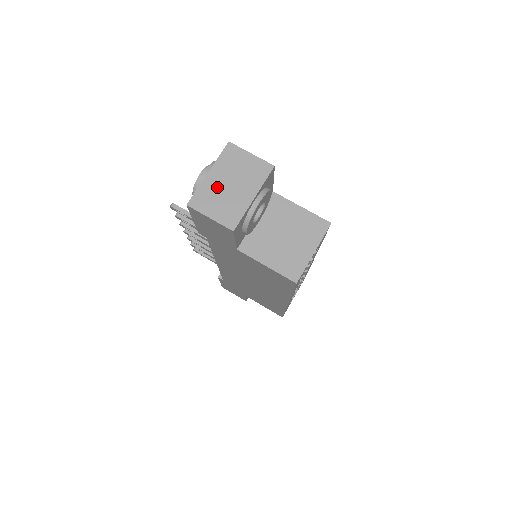
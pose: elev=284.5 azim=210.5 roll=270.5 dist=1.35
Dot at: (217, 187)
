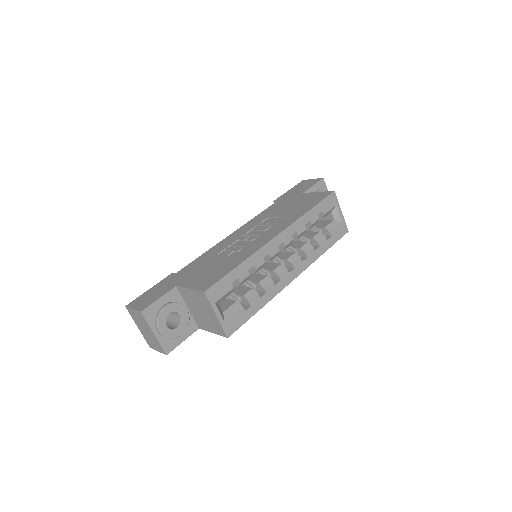
Dot at: (145, 334)
